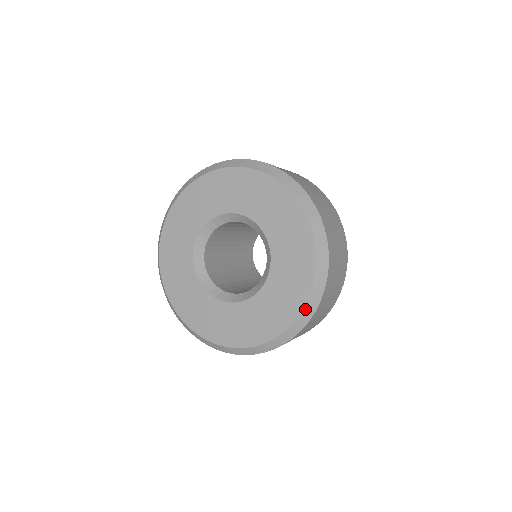
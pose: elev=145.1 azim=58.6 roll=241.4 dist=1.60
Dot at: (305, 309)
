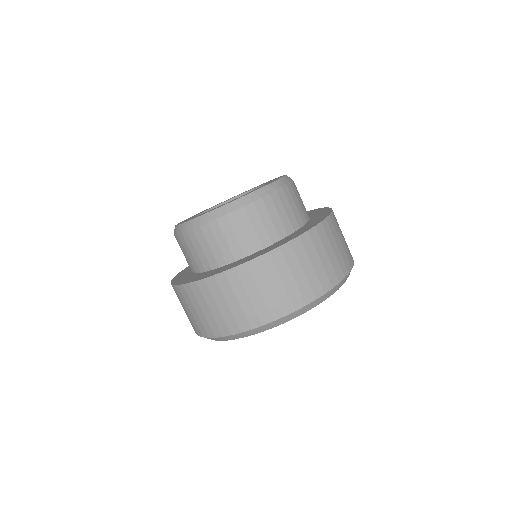
Dot at: occluded
